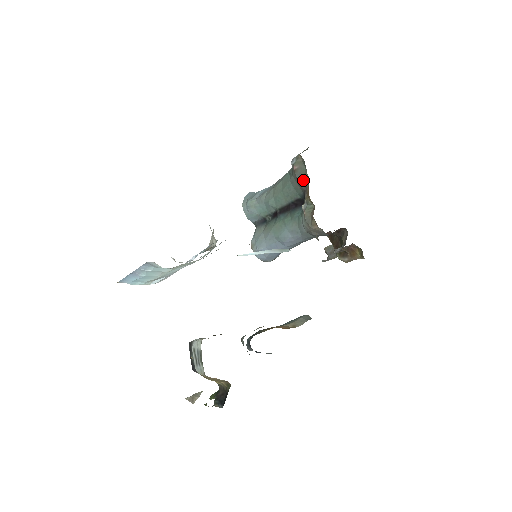
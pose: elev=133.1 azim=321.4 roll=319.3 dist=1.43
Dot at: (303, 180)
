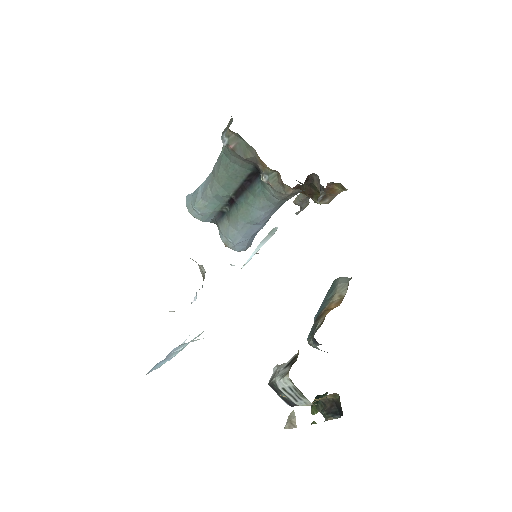
Dot at: (248, 154)
